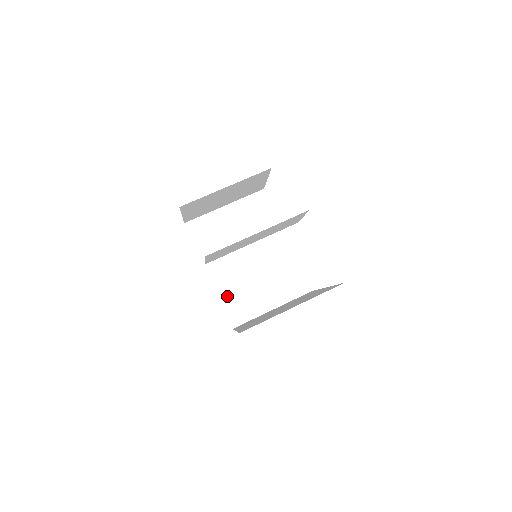
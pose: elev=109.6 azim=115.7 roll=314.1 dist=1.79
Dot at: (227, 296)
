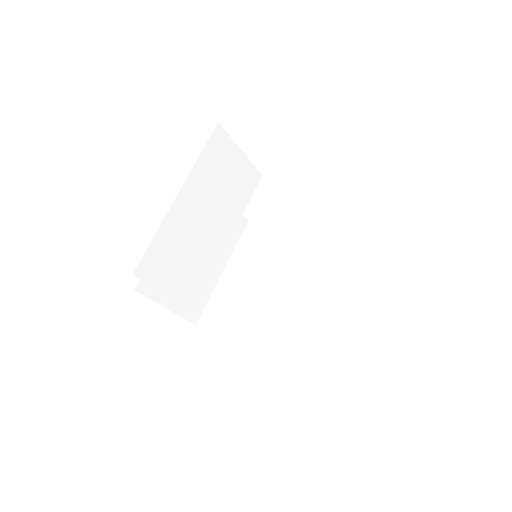
Dot at: (296, 351)
